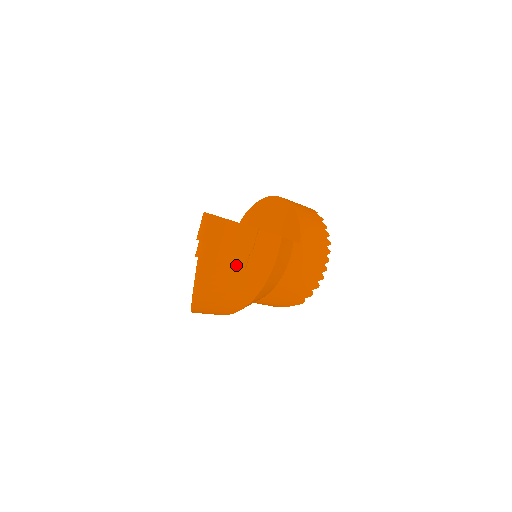
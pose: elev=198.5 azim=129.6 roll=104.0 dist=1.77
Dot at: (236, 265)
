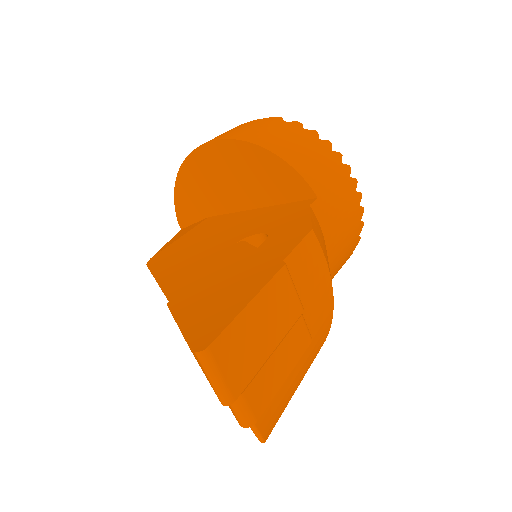
Dot at: (300, 354)
